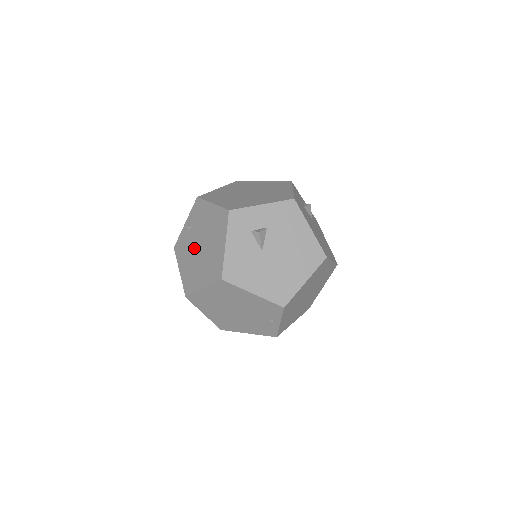
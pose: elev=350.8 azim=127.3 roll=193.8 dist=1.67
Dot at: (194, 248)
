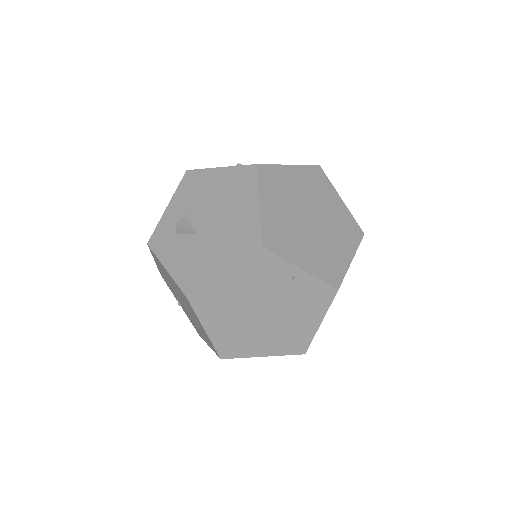
Dot at: (187, 311)
